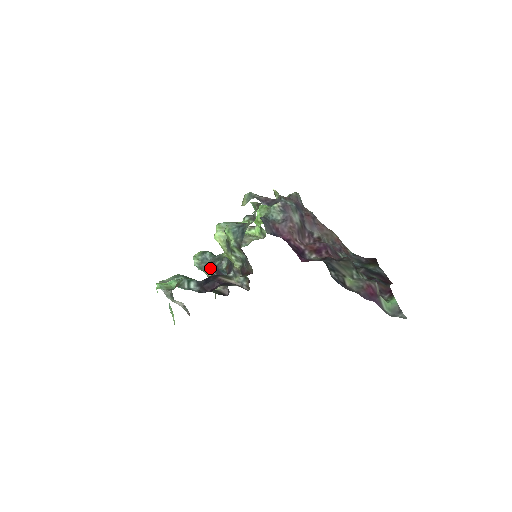
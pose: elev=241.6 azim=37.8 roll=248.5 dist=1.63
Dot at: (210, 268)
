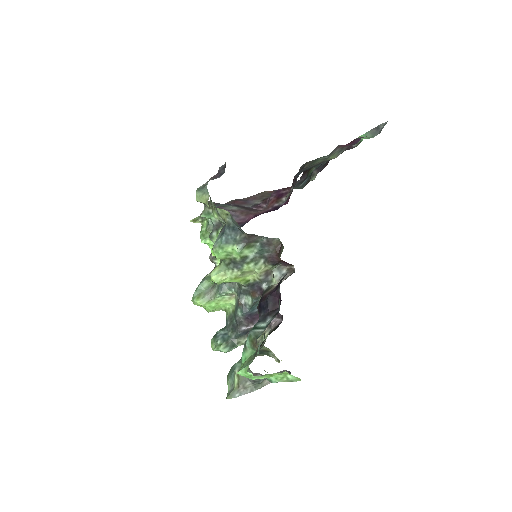
Dot at: (239, 330)
